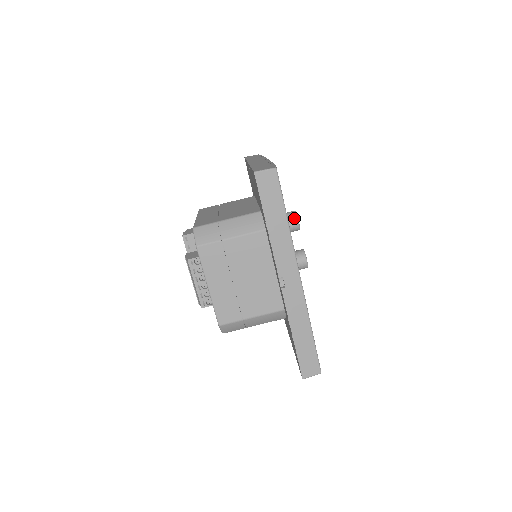
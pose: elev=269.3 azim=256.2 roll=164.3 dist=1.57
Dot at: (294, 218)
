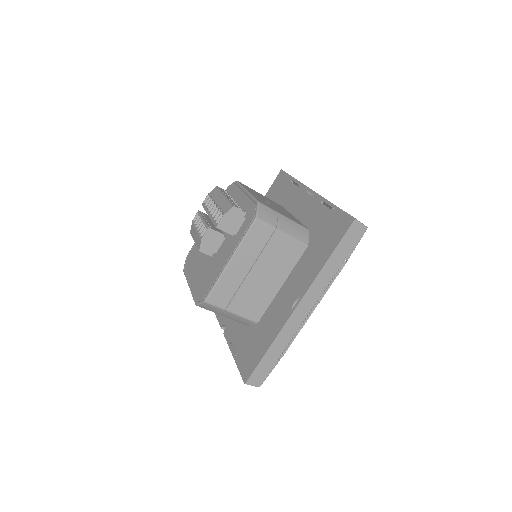
Dot at: occluded
